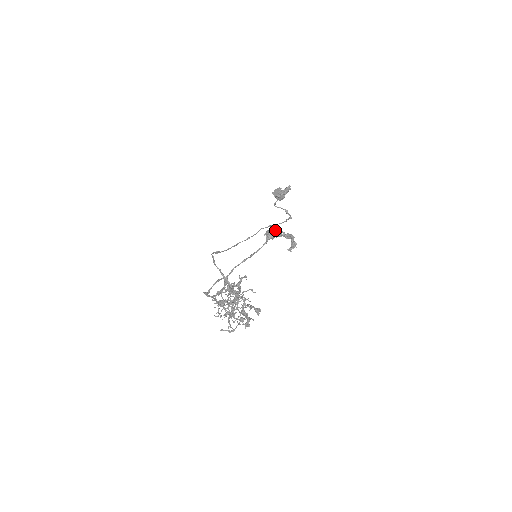
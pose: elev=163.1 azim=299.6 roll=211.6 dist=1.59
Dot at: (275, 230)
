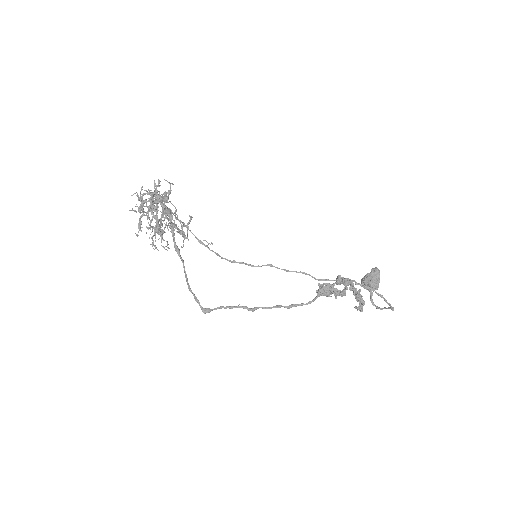
Dot at: occluded
